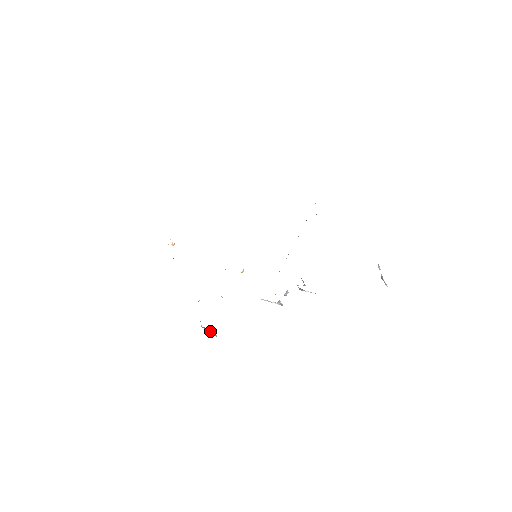
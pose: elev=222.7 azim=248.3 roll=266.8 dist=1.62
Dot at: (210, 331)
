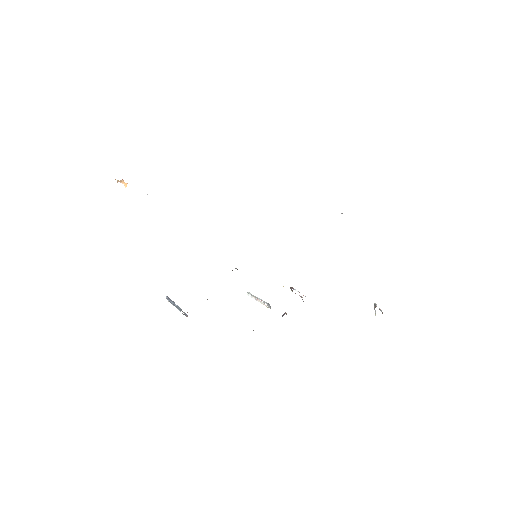
Dot at: (180, 310)
